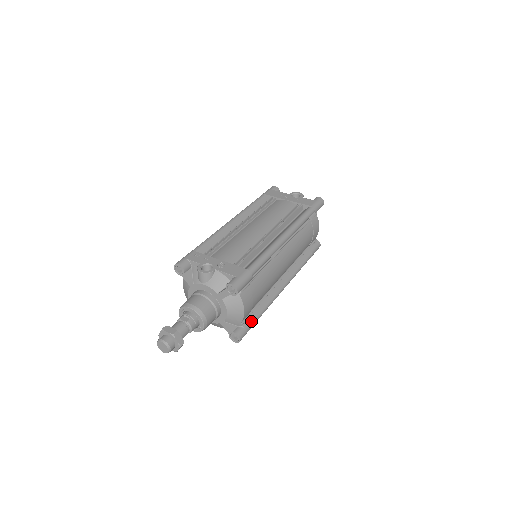
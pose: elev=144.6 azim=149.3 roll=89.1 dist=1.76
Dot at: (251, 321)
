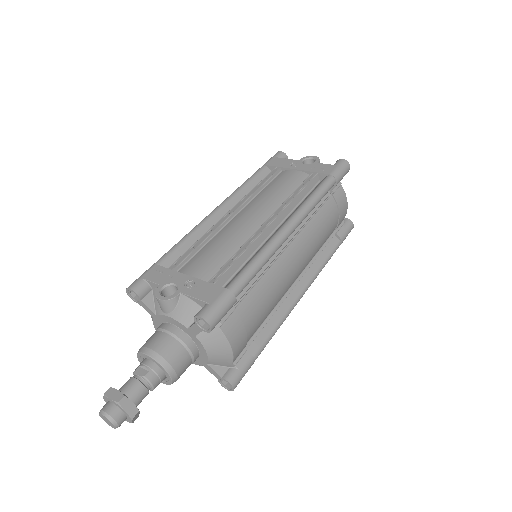
Dot at: (250, 356)
